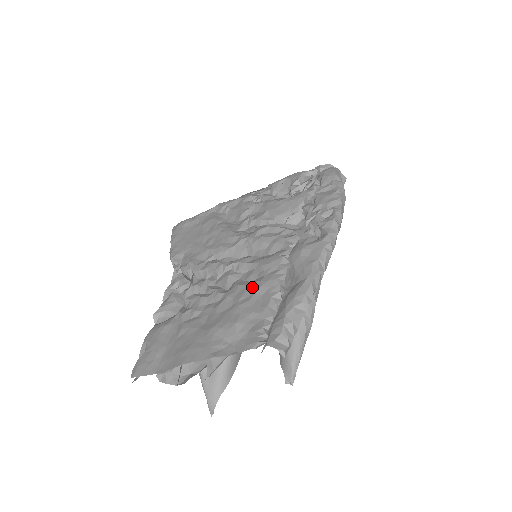
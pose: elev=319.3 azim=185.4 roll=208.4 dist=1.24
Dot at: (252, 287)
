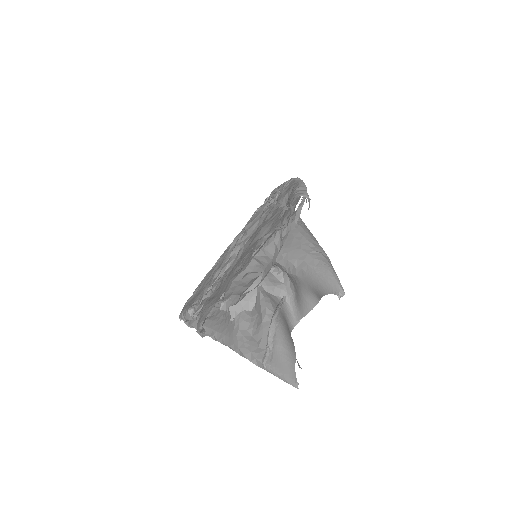
Dot at: occluded
